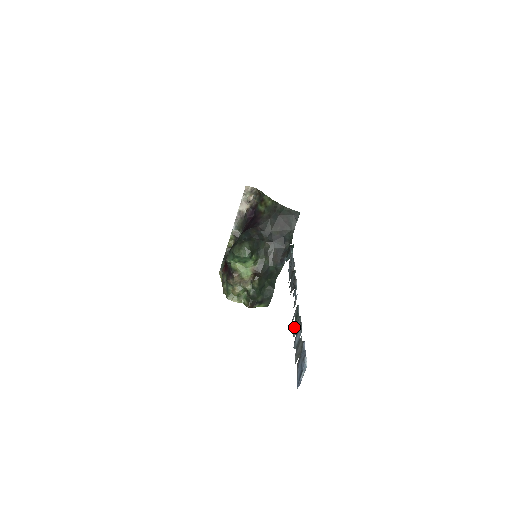
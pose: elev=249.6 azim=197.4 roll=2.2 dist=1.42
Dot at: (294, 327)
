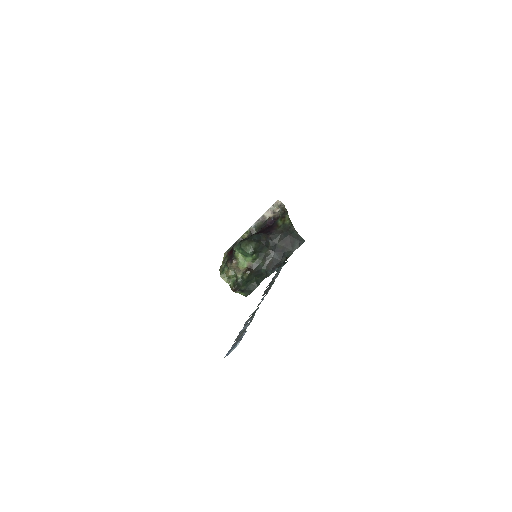
Dot at: (248, 320)
